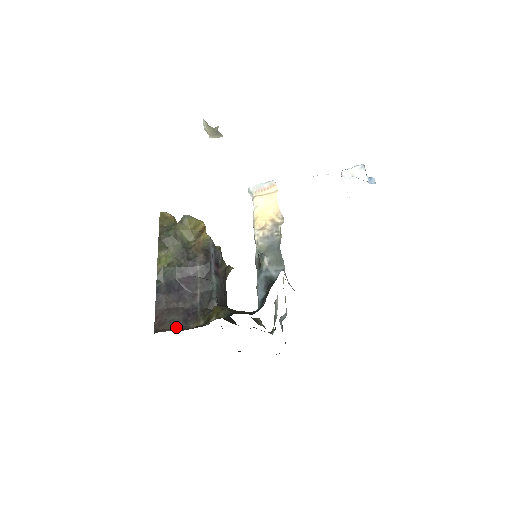
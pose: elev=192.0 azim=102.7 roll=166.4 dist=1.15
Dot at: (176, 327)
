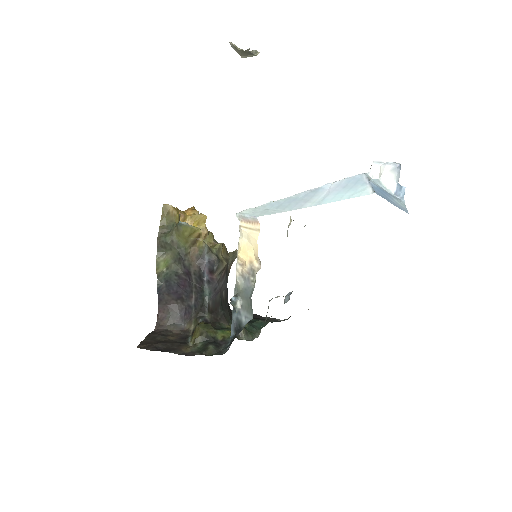
Dot at: (173, 325)
